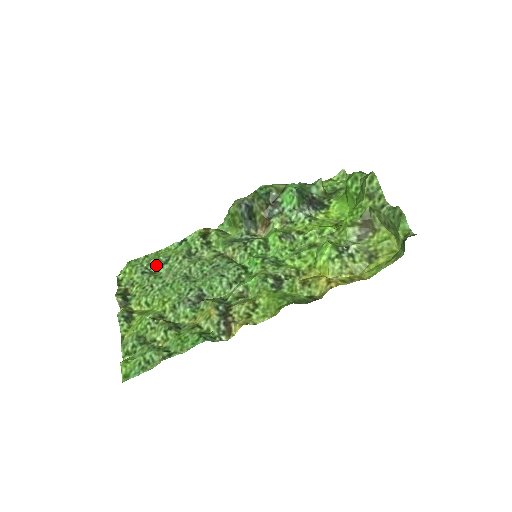
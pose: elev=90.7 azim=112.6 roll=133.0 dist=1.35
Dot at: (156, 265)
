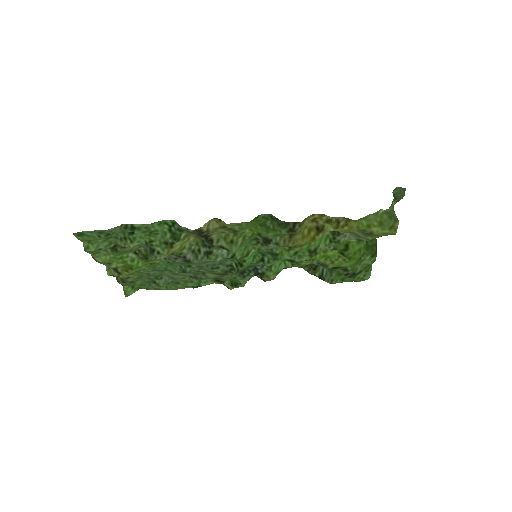
Dot at: occluded
